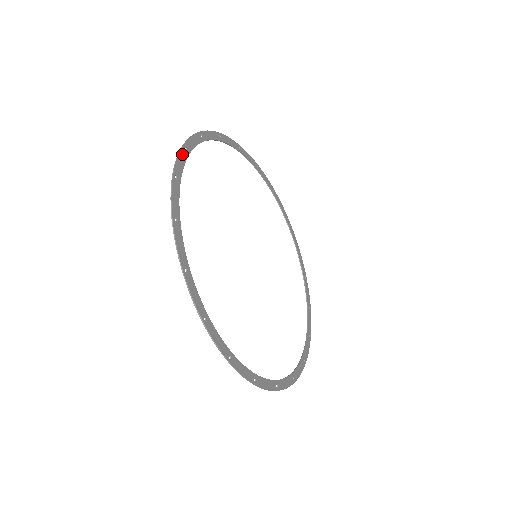
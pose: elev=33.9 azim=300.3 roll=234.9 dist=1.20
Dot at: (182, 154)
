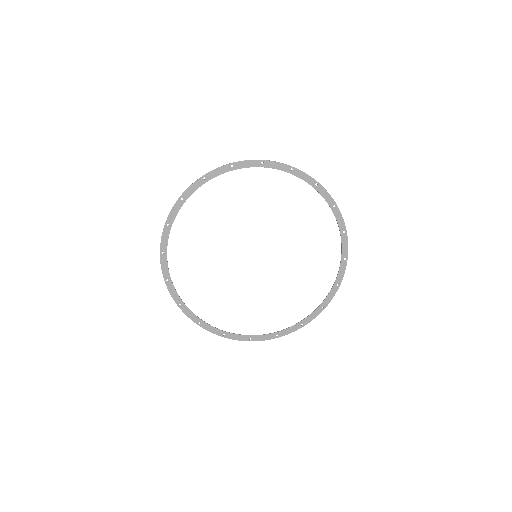
Dot at: (169, 287)
